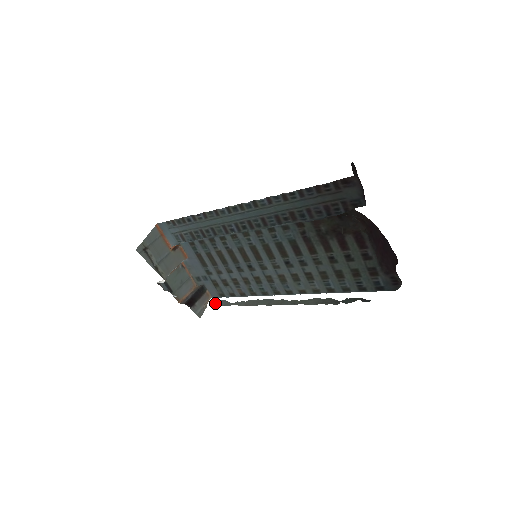
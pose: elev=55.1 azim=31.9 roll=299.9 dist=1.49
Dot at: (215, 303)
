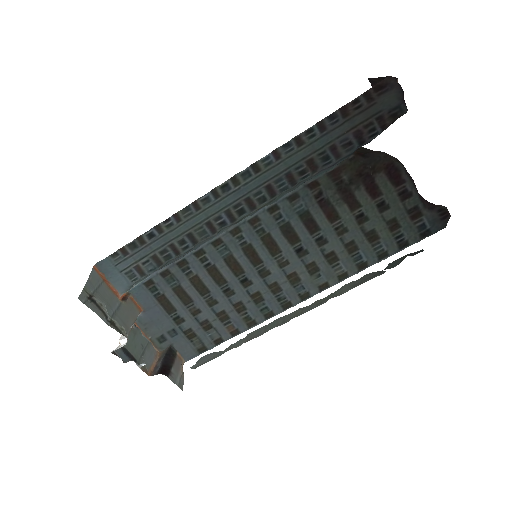
Dot at: (196, 363)
